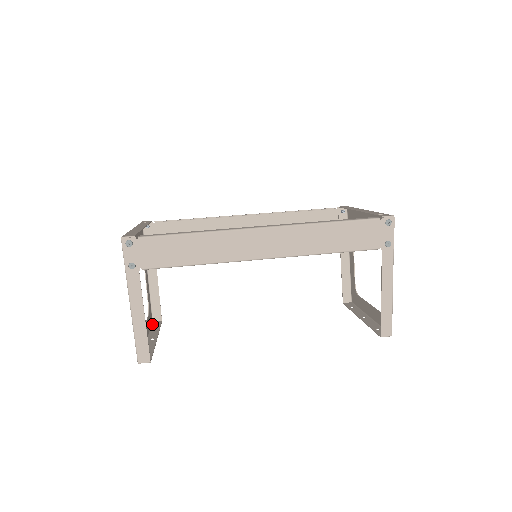
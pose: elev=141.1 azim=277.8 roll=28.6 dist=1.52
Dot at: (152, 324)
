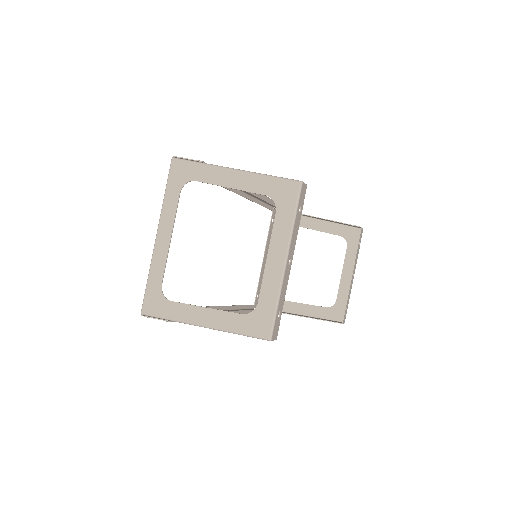
Dot at: (272, 328)
